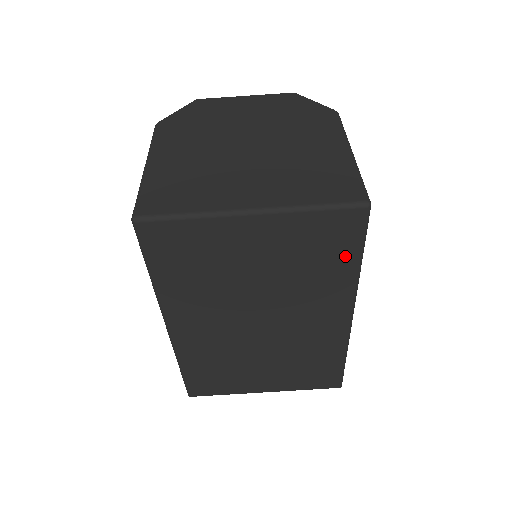
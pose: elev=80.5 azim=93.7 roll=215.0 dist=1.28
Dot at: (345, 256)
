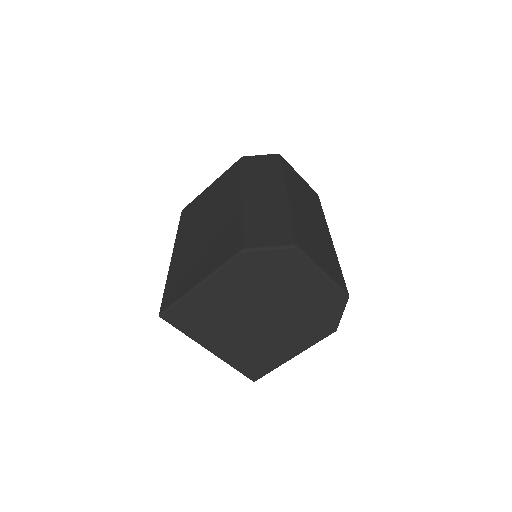
Dot at: occluded
